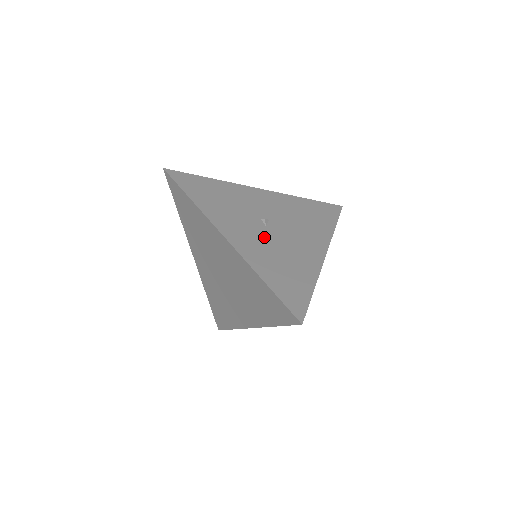
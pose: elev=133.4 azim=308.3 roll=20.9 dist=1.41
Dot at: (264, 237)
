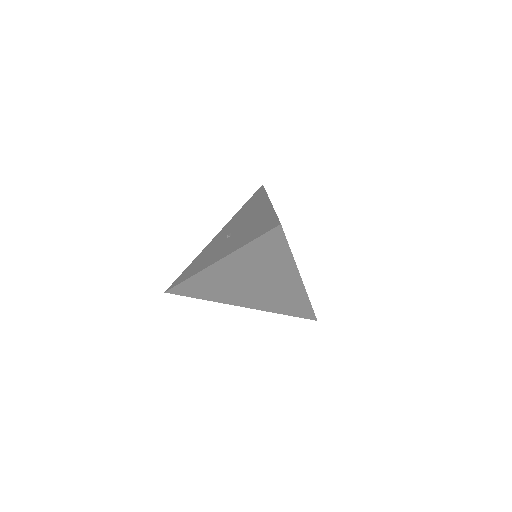
Dot at: (234, 238)
